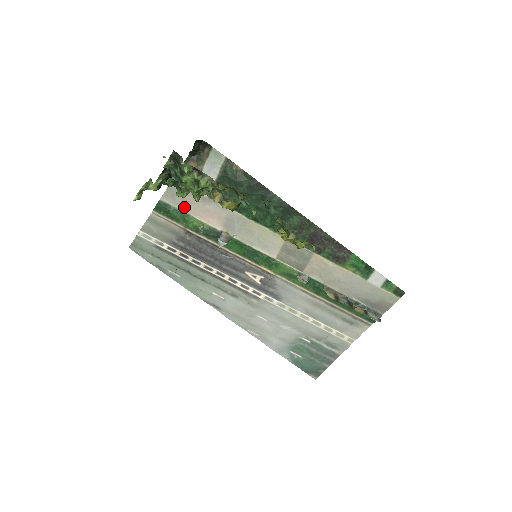
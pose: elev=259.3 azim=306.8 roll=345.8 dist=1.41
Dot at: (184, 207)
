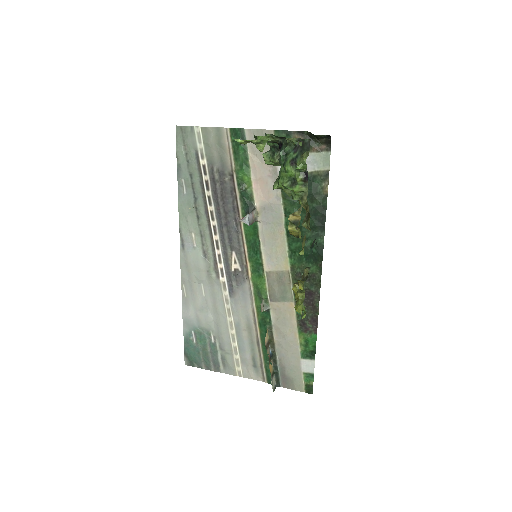
Dot at: (254, 158)
